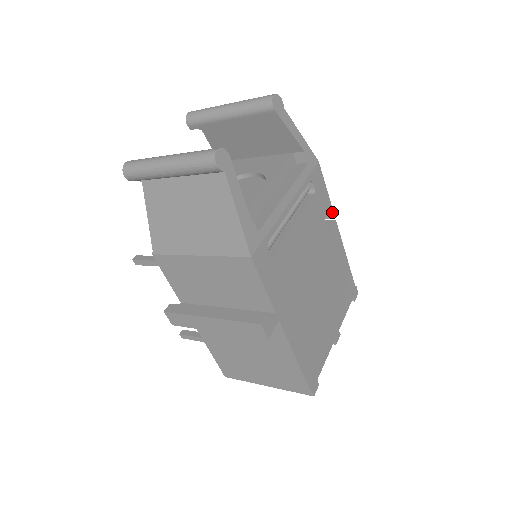
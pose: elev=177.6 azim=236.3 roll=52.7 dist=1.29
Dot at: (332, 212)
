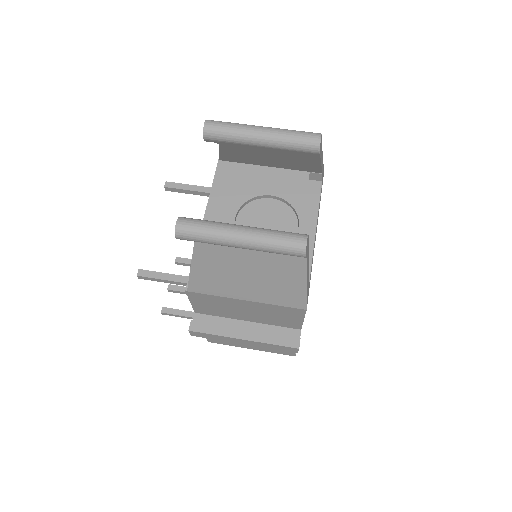
Dot at: occluded
